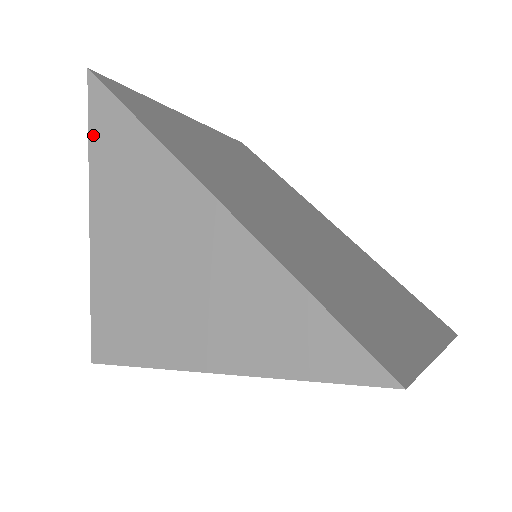
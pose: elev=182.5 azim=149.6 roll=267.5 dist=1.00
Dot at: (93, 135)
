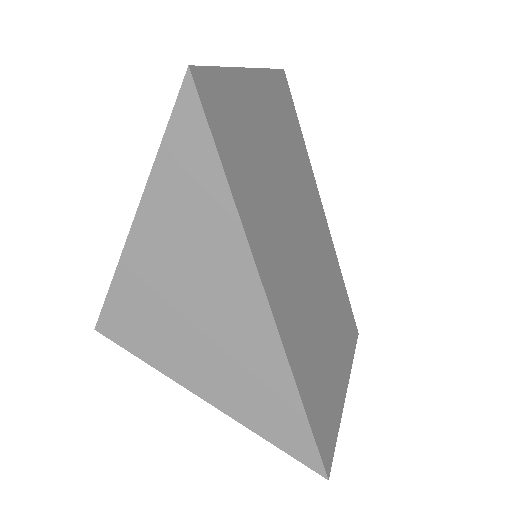
Dot at: (167, 151)
